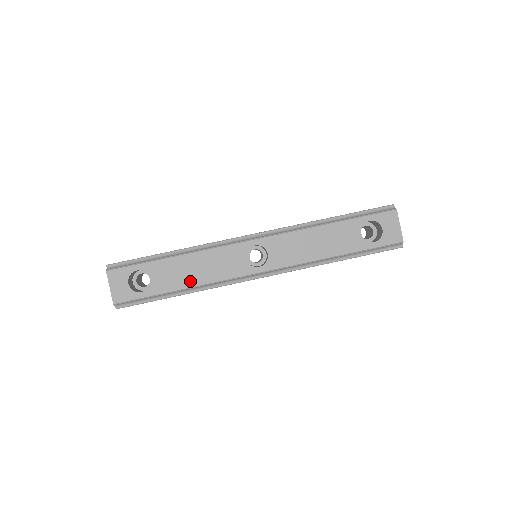
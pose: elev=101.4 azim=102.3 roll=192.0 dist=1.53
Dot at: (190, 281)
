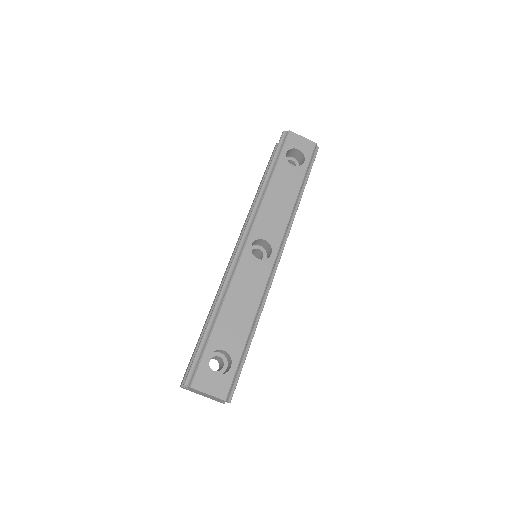
Dot at: (248, 317)
